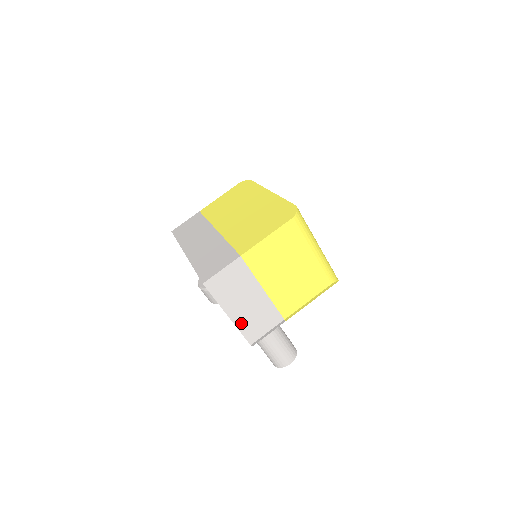
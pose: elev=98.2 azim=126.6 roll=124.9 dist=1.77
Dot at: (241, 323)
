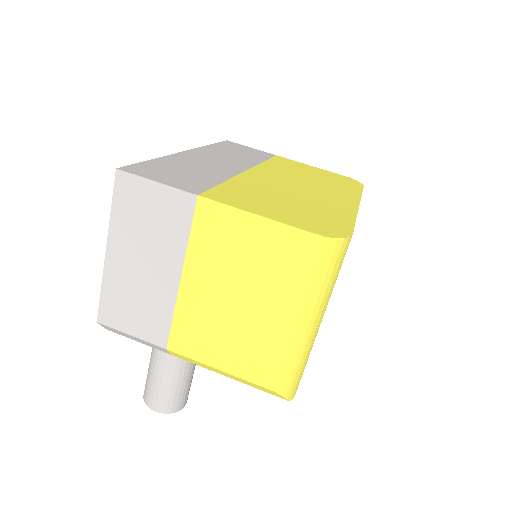
Dot at: (113, 281)
